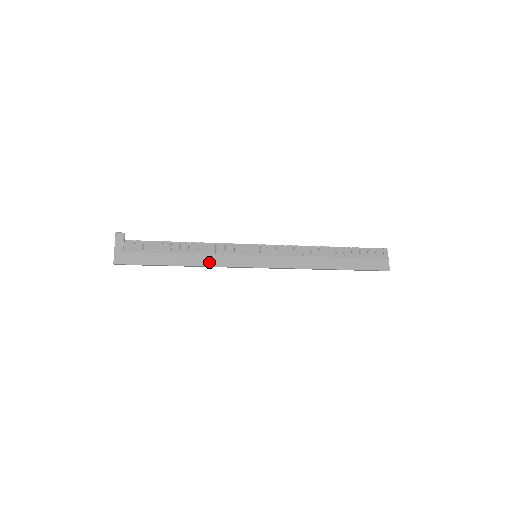
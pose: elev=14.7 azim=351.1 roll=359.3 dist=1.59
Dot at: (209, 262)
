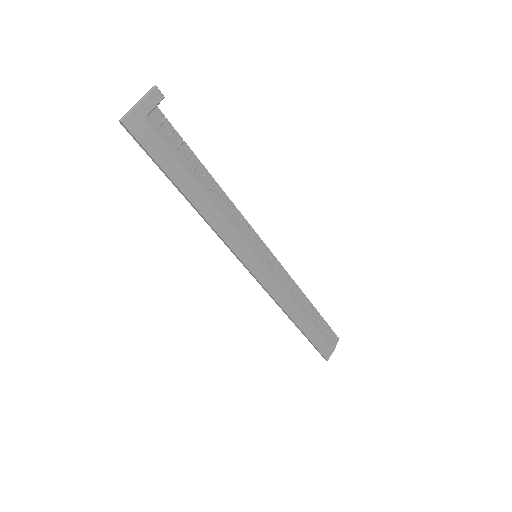
Dot at: (216, 222)
